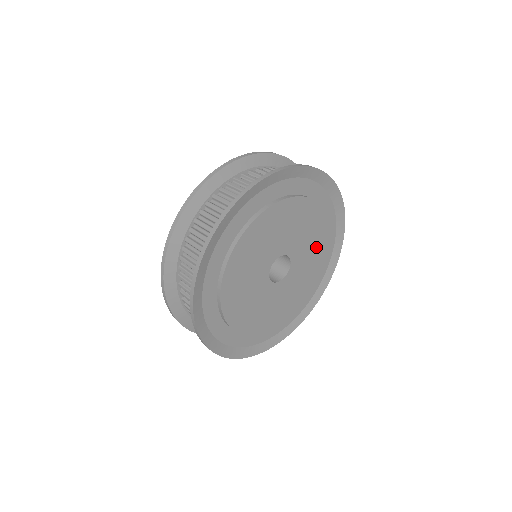
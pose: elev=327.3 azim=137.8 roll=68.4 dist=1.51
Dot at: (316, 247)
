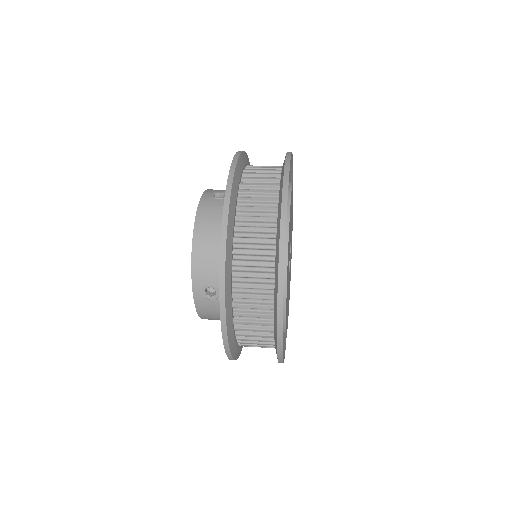
Dot at: occluded
